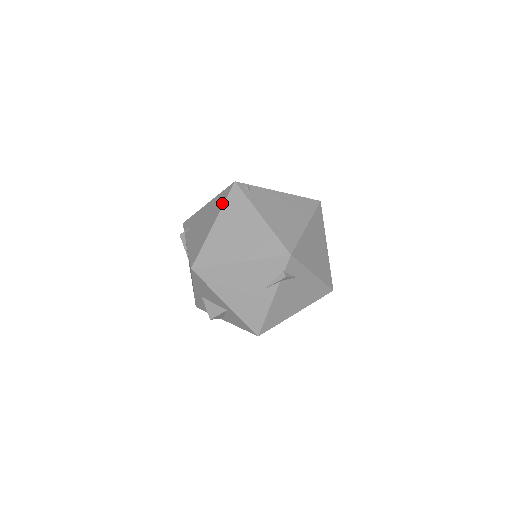
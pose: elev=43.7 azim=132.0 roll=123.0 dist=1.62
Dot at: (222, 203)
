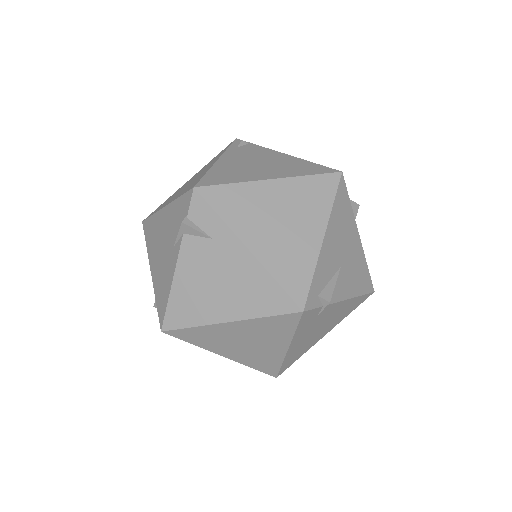
Dot at: occluded
